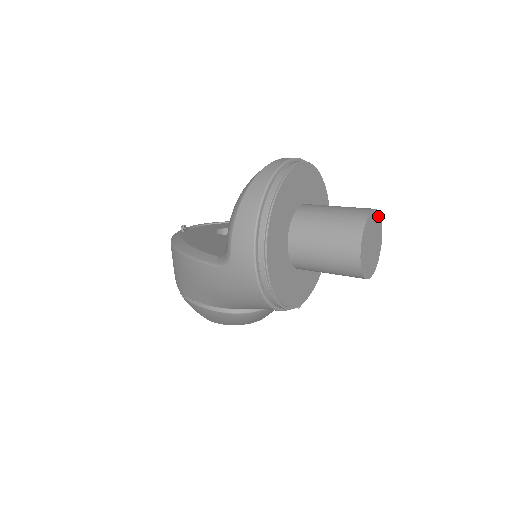
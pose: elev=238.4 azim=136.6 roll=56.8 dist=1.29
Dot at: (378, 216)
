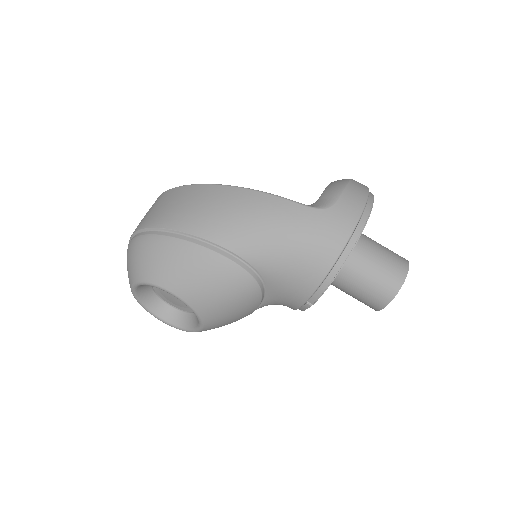
Dot at: occluded
